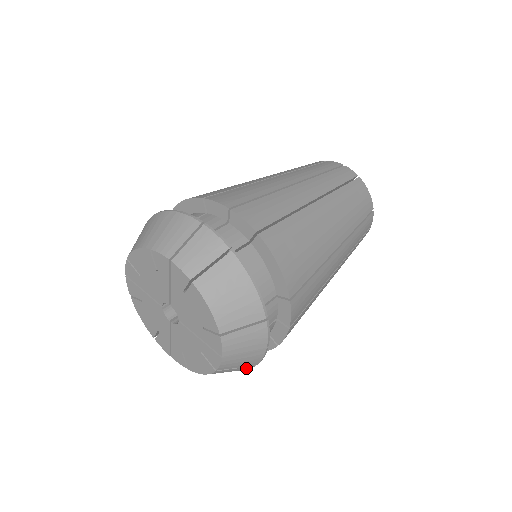
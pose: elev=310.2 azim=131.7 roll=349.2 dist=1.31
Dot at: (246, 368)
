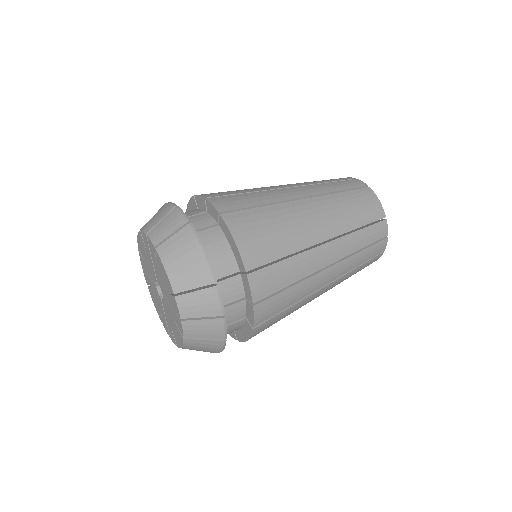
Dot at: (217, 344)
